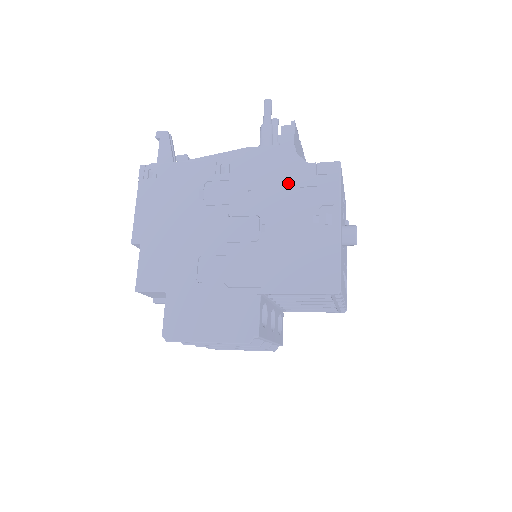
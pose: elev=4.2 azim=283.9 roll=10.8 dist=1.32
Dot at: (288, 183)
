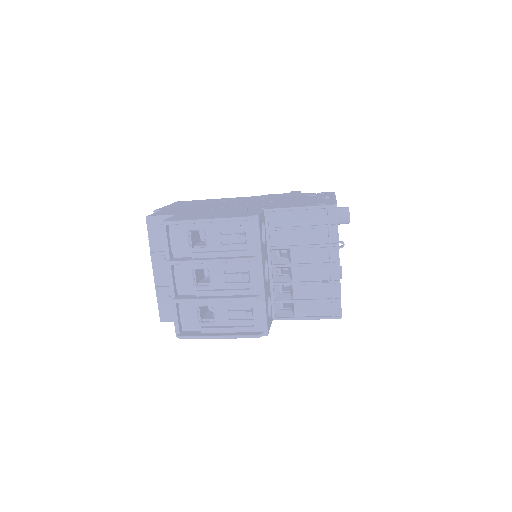
Dot at: (294, 196)
